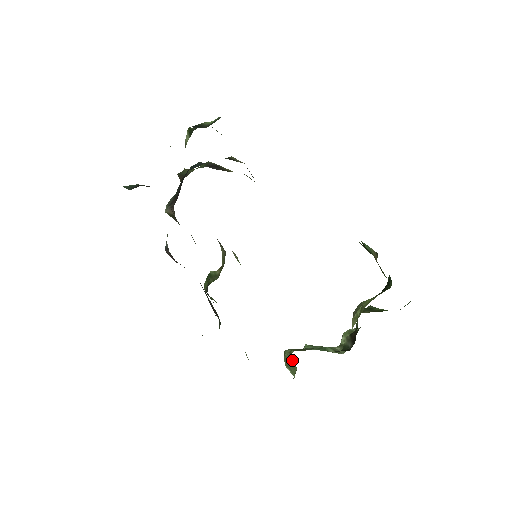
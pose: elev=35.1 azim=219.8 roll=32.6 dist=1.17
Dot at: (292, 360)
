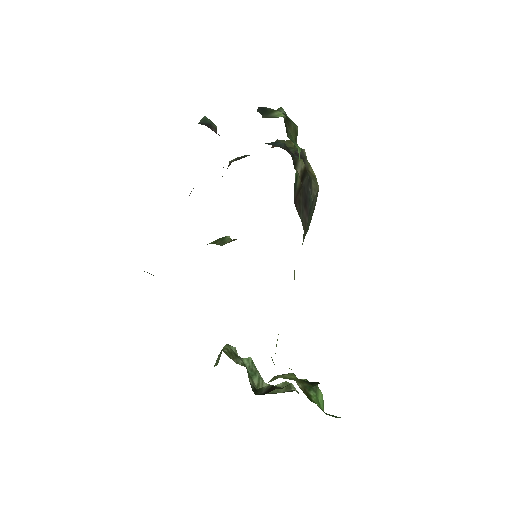
Dot at: occluded
